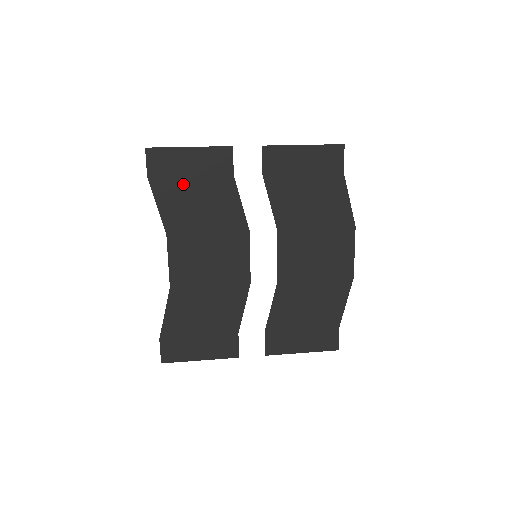
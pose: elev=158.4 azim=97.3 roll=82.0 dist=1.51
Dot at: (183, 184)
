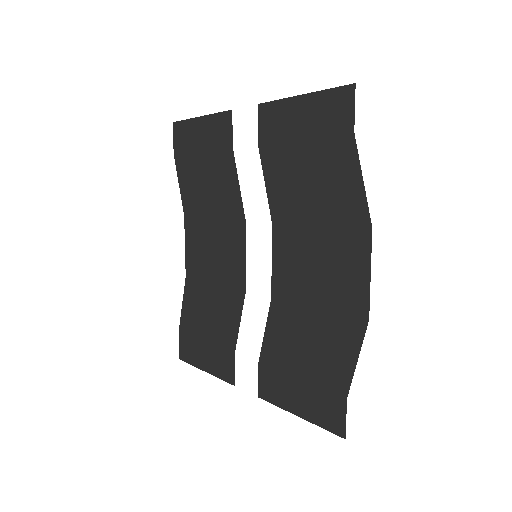
Dot at: (196, 160)
